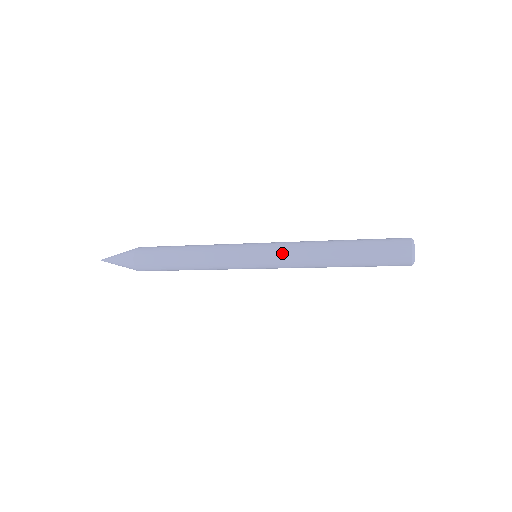
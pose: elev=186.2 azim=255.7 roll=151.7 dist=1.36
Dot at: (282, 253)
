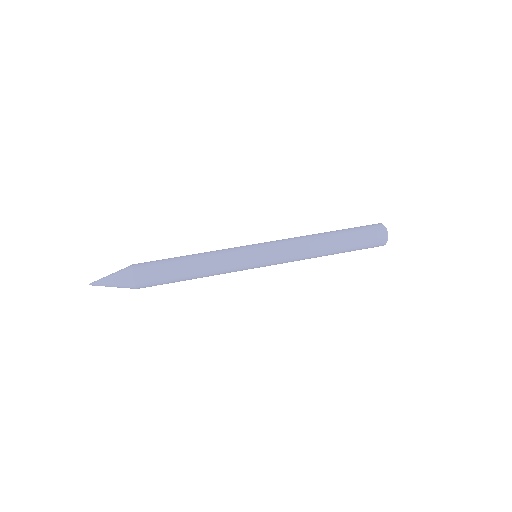
Dot at: (285, 253)
